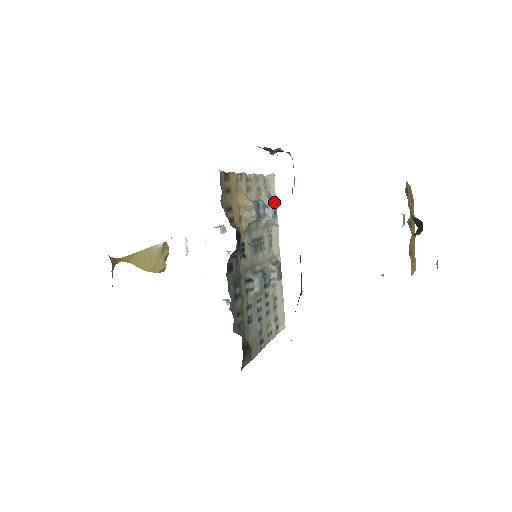
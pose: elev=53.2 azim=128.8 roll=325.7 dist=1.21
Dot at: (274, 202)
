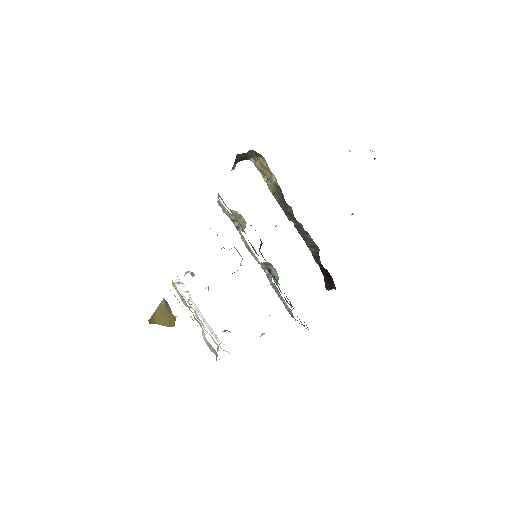
Dot at: occluded
